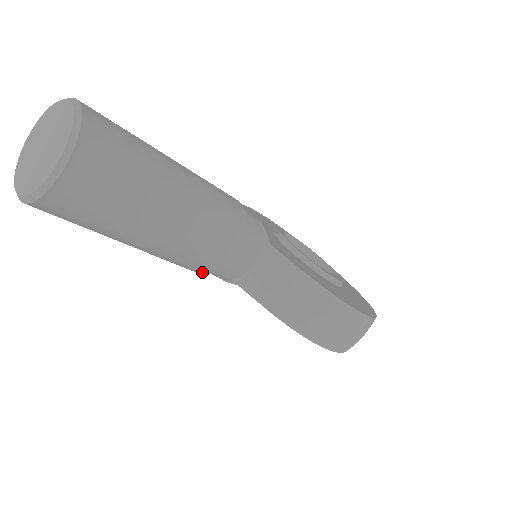
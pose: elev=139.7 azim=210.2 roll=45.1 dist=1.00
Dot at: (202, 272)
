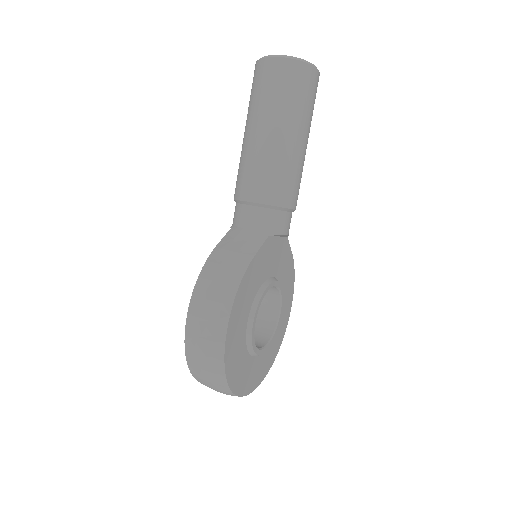
Dot at: (236, 194)
